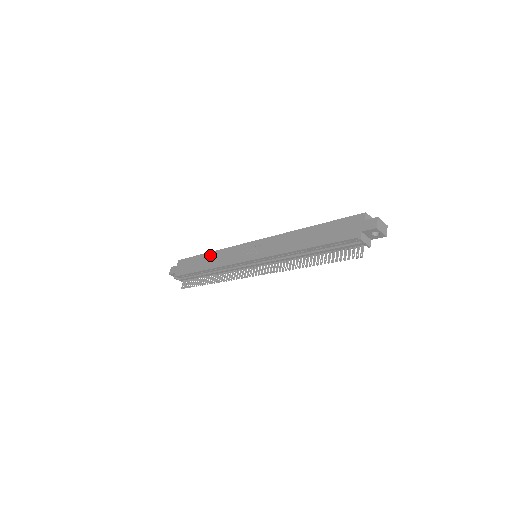
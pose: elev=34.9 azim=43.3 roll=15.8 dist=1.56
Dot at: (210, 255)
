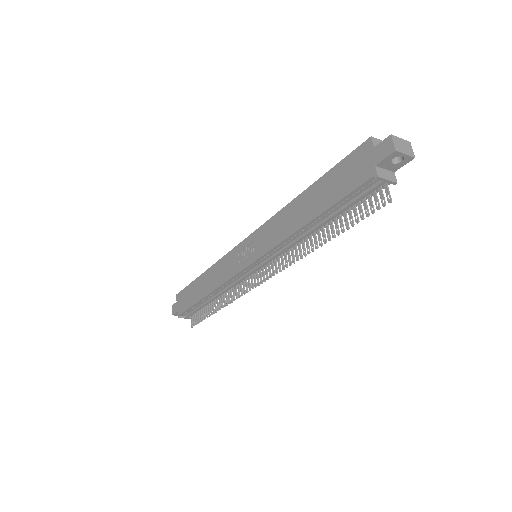
Dot at: (205, 276)
